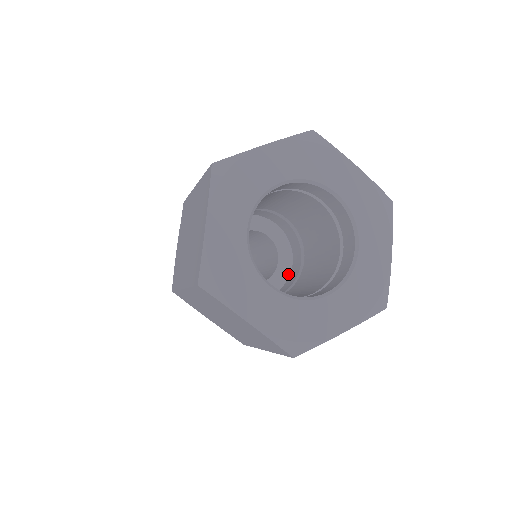
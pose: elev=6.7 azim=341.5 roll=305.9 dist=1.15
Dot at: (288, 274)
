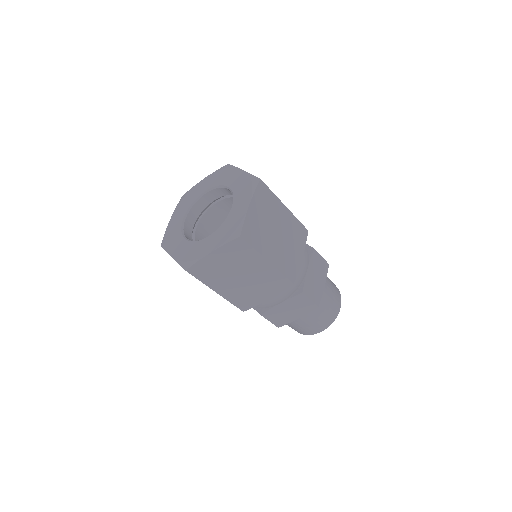
Dot at: occluded
